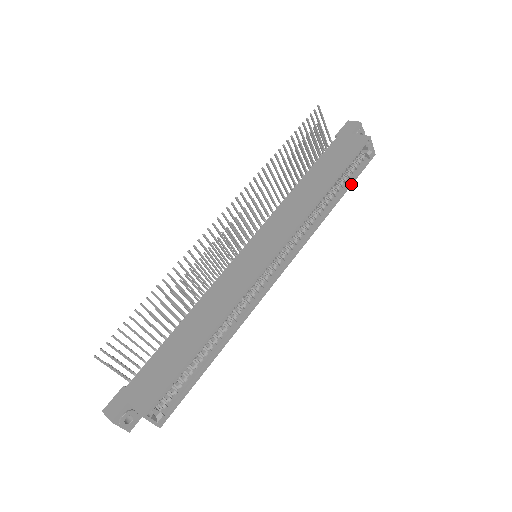
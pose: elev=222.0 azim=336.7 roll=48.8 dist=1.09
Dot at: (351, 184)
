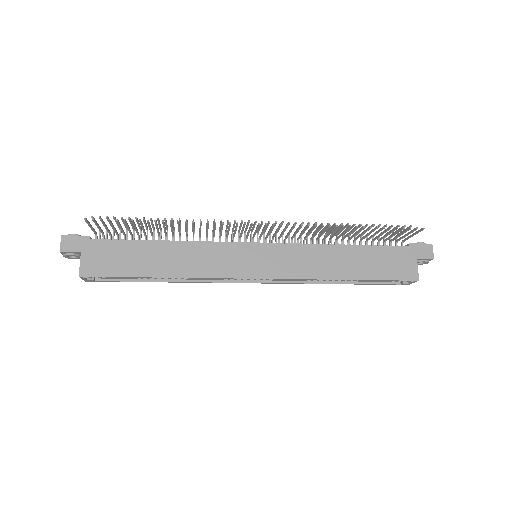
Dot at: (367, 284)
